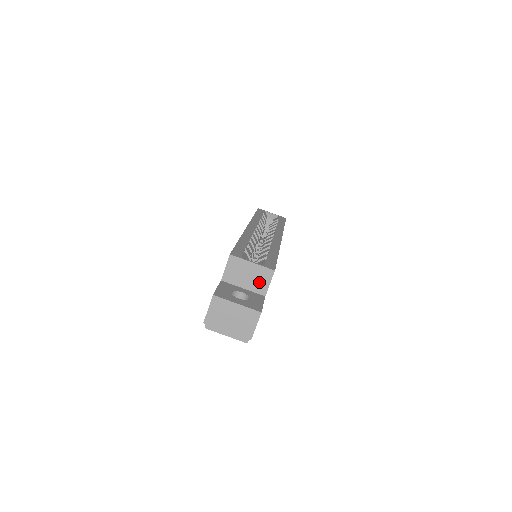
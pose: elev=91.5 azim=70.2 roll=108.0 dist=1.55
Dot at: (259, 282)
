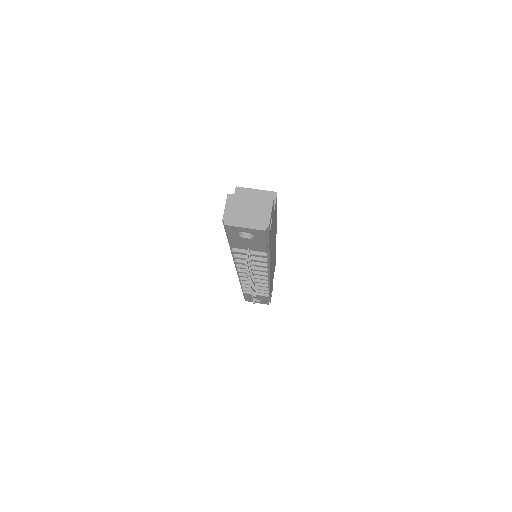
Dot at: occluded
